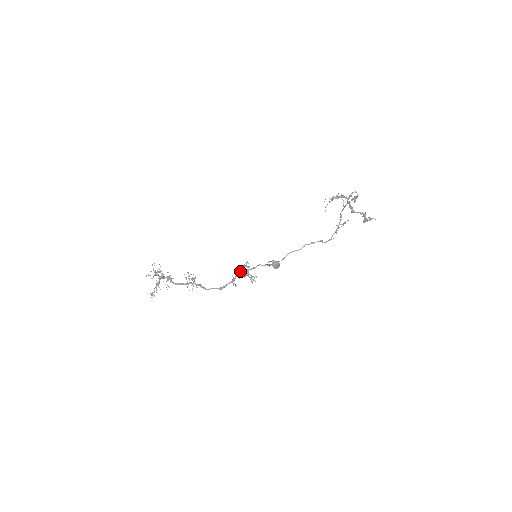
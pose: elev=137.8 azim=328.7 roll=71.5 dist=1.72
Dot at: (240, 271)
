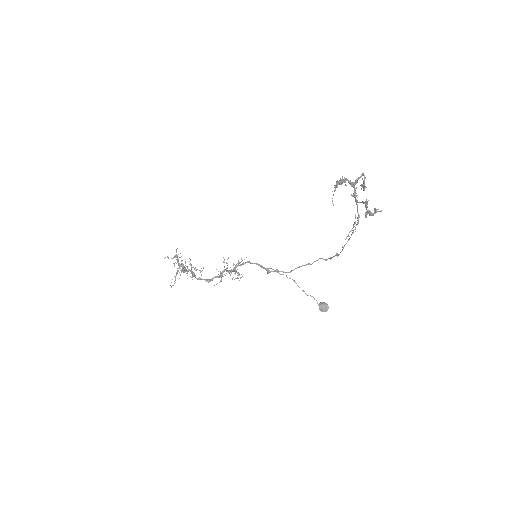
Dot at: occluded
